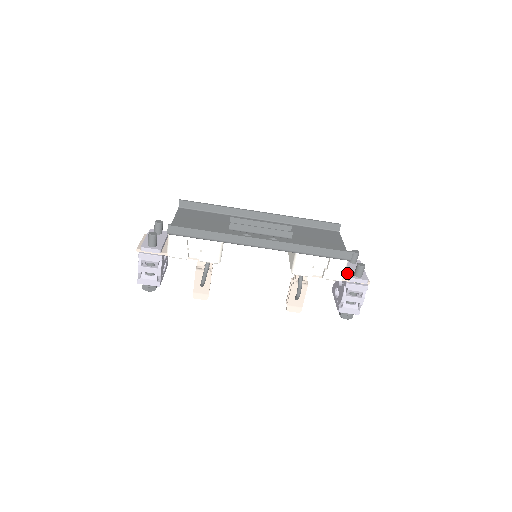
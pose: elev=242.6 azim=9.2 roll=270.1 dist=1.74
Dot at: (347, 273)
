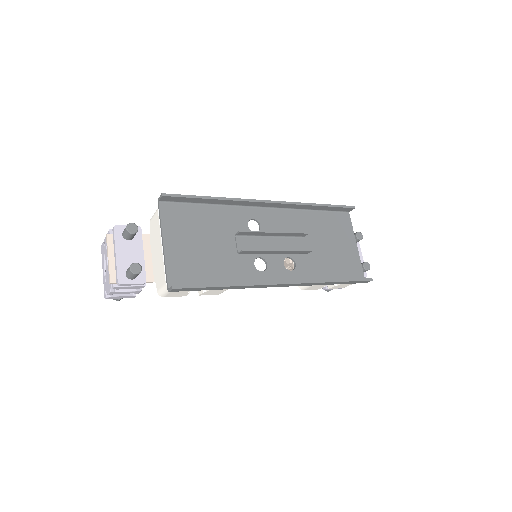
Dot at: occluded
